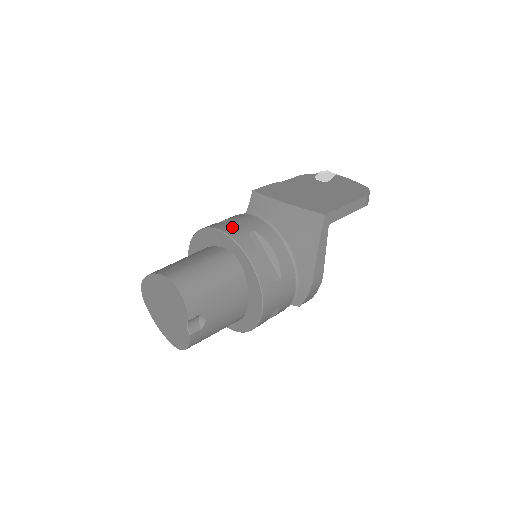
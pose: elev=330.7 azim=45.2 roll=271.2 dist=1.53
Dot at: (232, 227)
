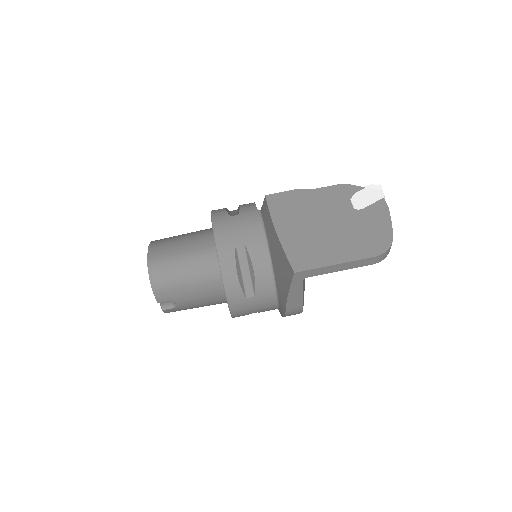
Dot at: (227, 231)
